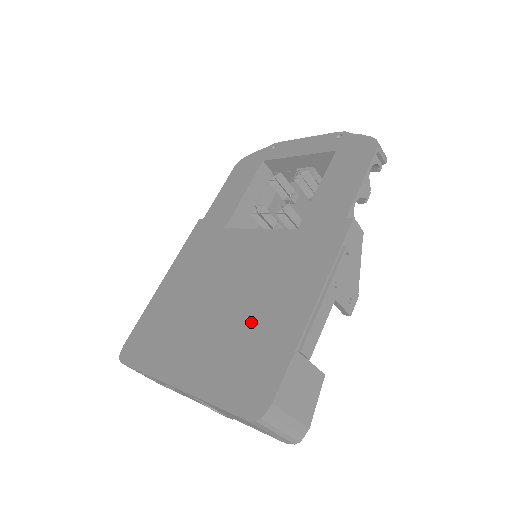
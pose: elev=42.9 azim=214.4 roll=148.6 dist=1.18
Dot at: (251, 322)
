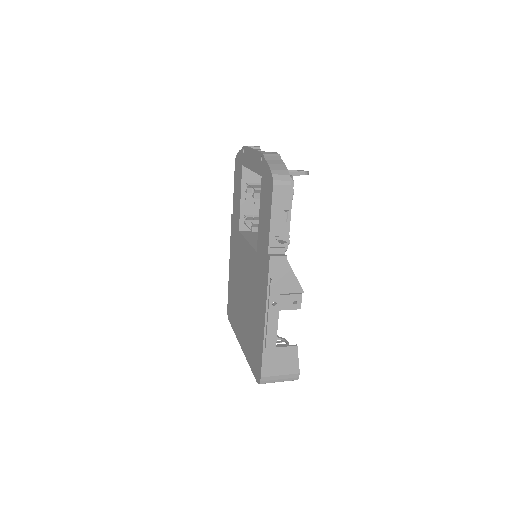
Dot at: (252, 320)
